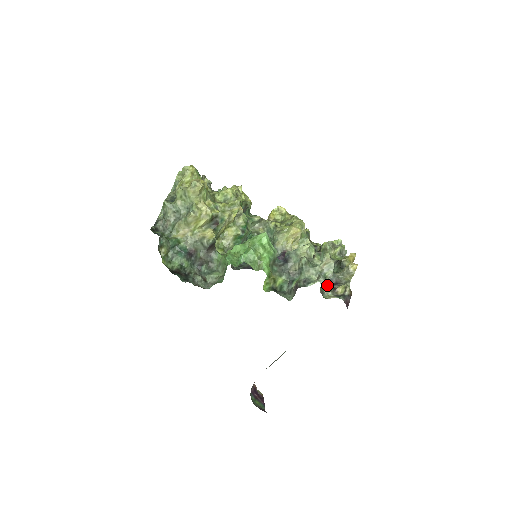
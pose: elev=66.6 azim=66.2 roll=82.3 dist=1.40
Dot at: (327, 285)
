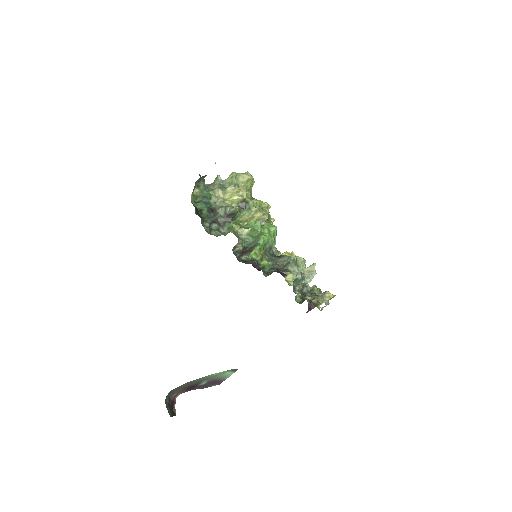
Dot at: (300, 293)
